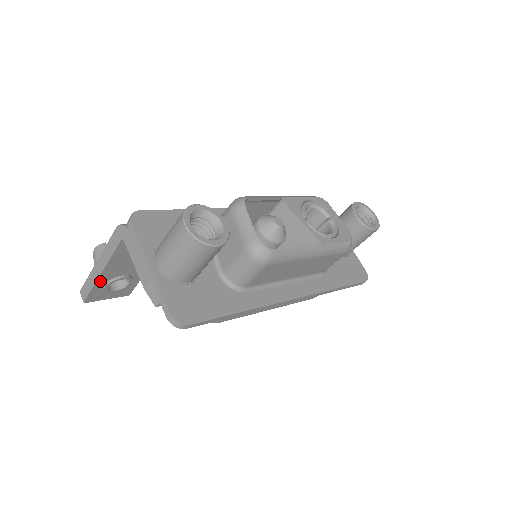
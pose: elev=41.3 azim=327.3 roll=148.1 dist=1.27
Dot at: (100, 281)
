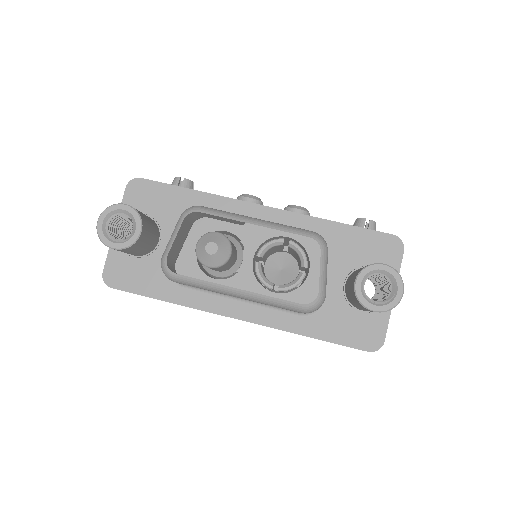
Dot at: occluded
